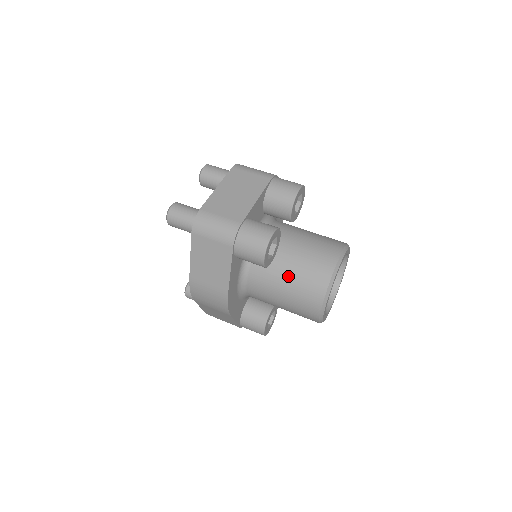
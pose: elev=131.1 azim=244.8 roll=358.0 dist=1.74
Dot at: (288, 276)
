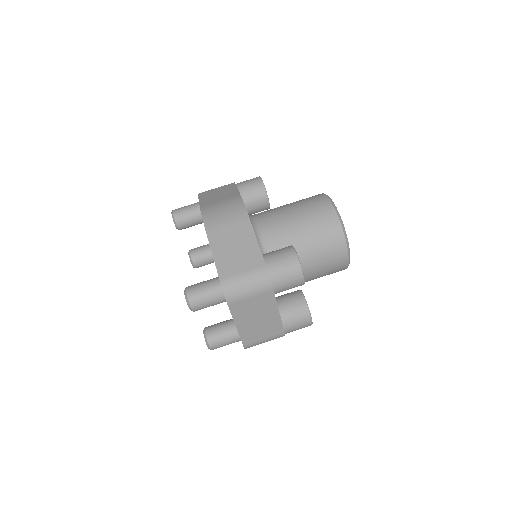
Dot at: occluded
